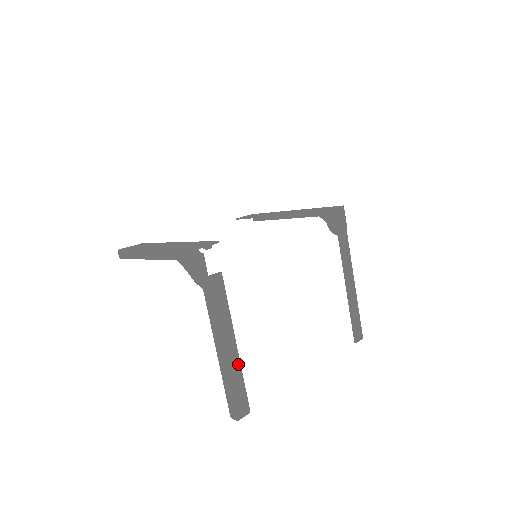
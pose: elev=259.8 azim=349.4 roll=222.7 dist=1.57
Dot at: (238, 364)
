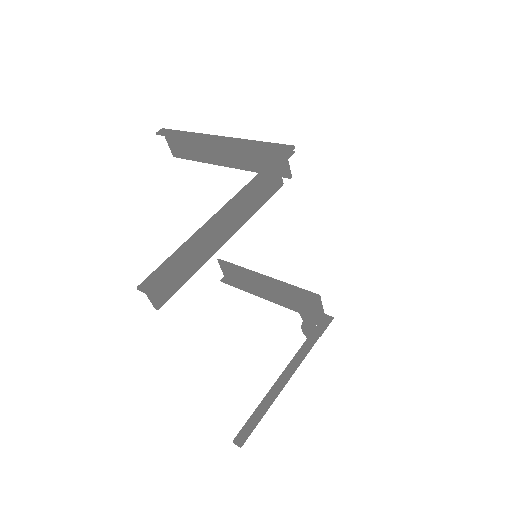
Dot at: (209, 255)
